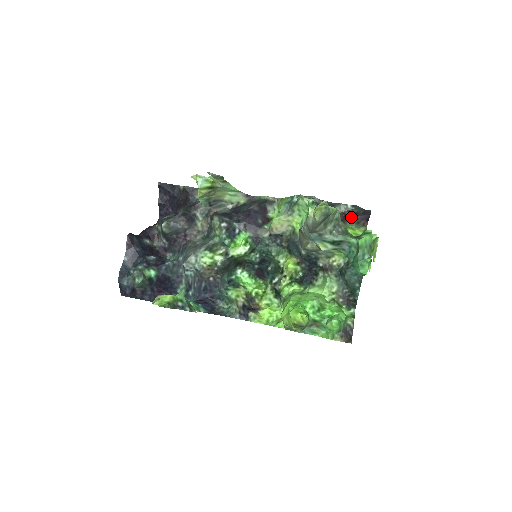
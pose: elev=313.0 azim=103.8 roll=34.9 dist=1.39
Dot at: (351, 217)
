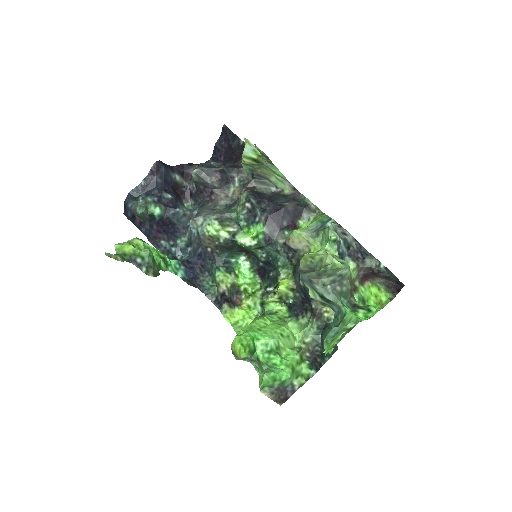
Dot at: (381, 277)
